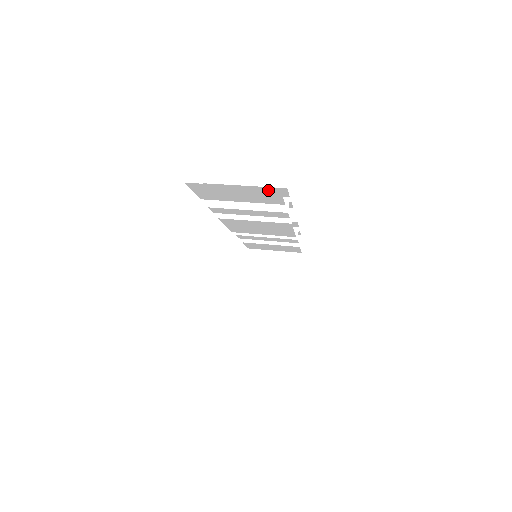
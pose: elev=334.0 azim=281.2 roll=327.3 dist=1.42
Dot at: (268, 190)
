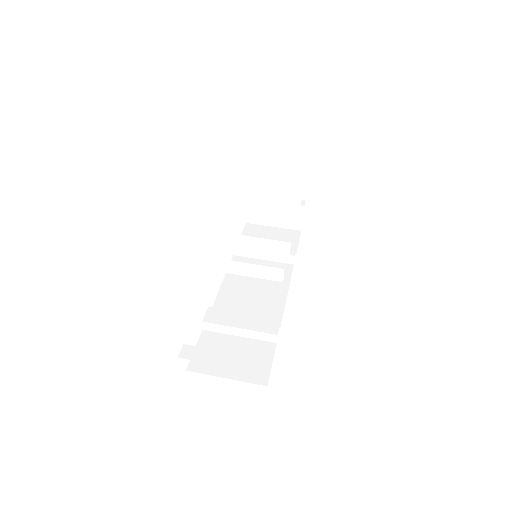
Dot at: occluded
